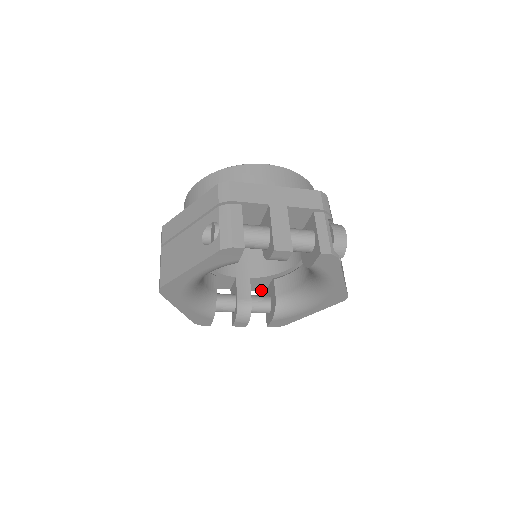
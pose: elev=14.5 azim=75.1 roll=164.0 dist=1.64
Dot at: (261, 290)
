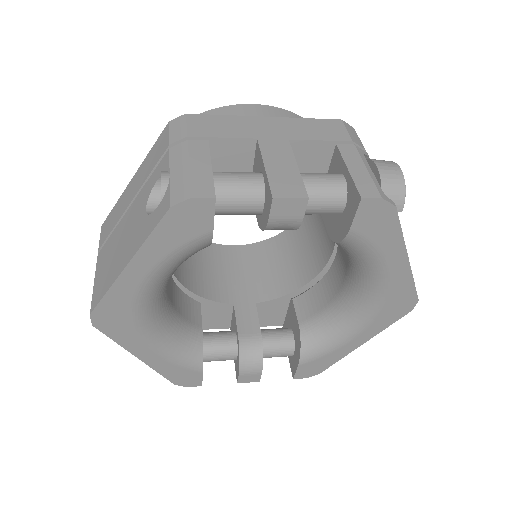
Dot at: (277, 324)
